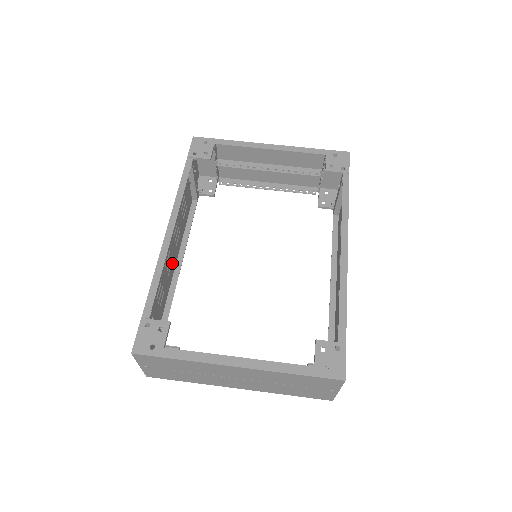
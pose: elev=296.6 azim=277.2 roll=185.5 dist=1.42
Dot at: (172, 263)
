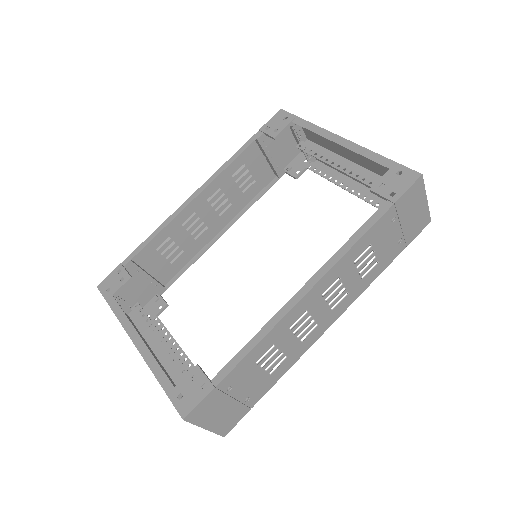
Dot at: (208, 230)
